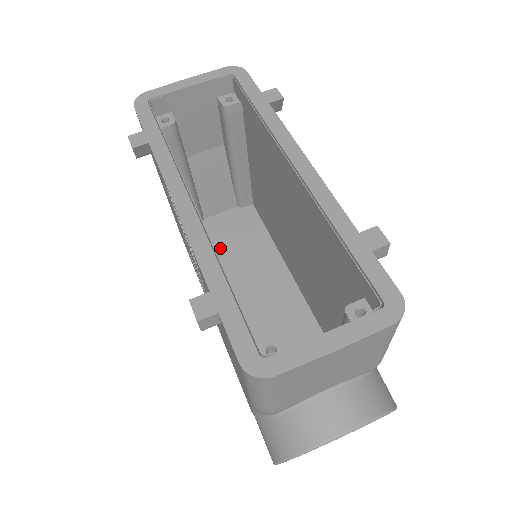
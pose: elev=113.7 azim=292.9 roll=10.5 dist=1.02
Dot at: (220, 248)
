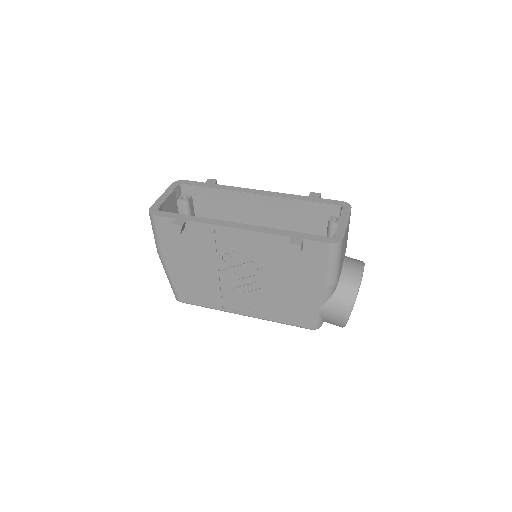
Dot at: occluded
